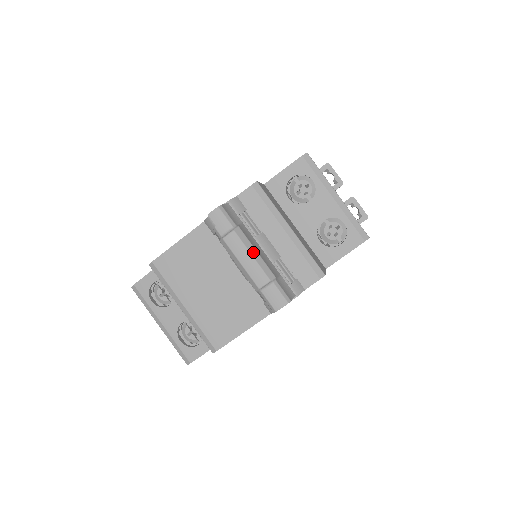
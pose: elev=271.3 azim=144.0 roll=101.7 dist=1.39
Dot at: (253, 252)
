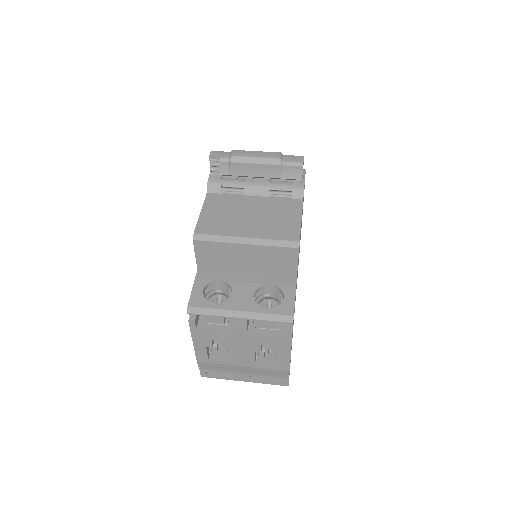
Dot at: (256, 152)
